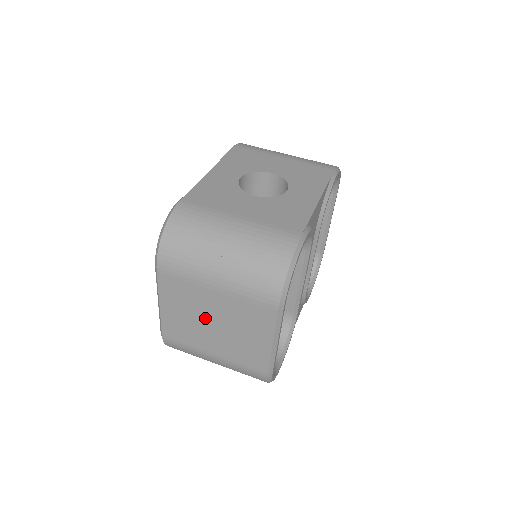
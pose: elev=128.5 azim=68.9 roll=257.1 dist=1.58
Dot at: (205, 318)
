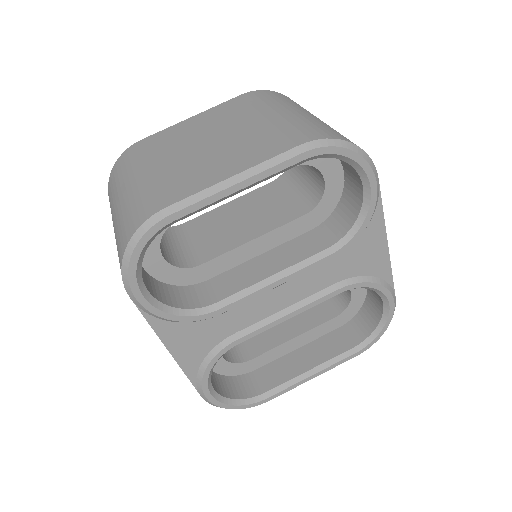
Dot at: (211, 135)
